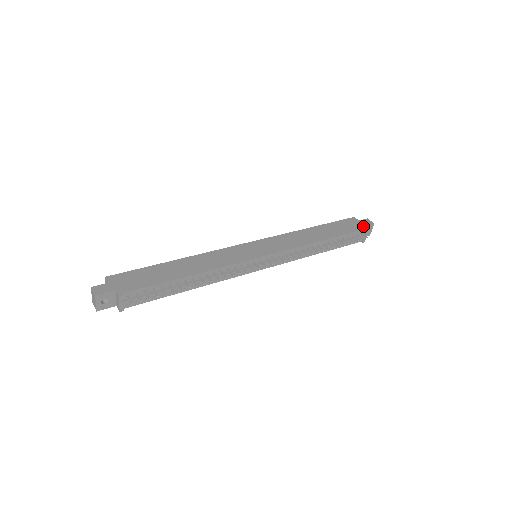
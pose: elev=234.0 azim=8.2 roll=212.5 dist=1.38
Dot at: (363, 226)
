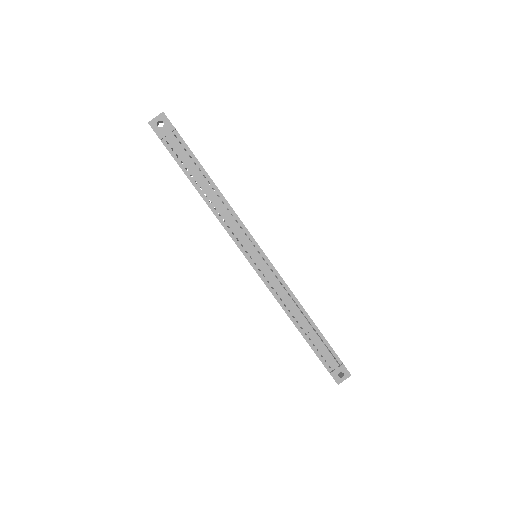
Dot at: (342, 362)
